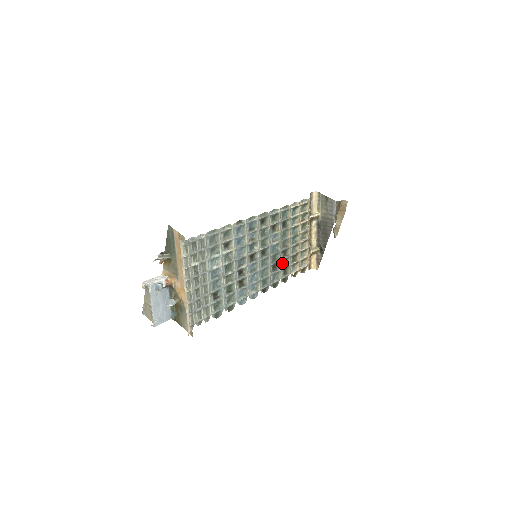
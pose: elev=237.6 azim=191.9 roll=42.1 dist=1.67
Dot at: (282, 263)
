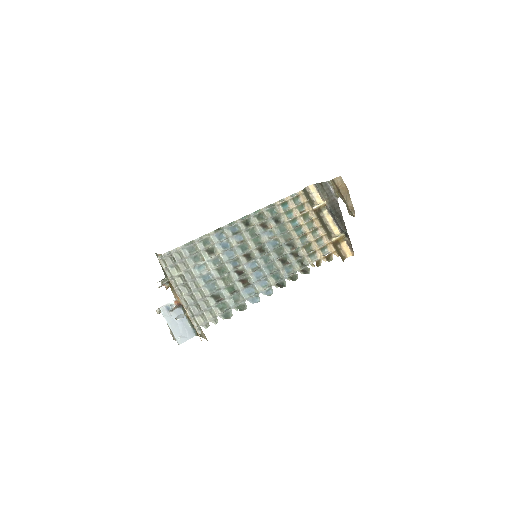
Dot at: (293, 256)
